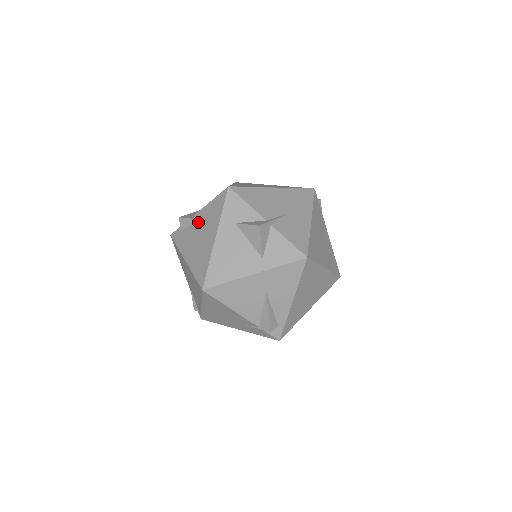
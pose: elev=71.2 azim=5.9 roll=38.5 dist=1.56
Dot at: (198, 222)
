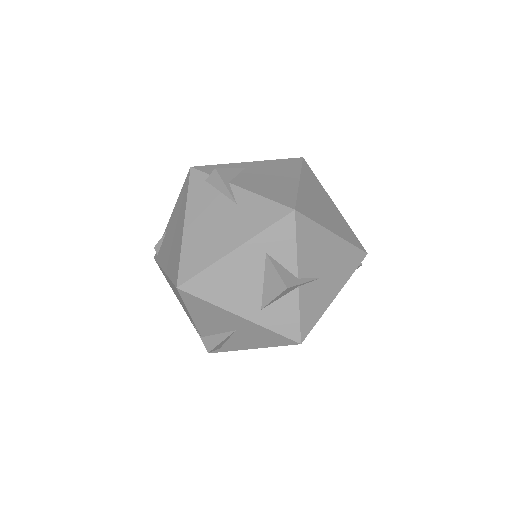
Dot at: (231, 201)
